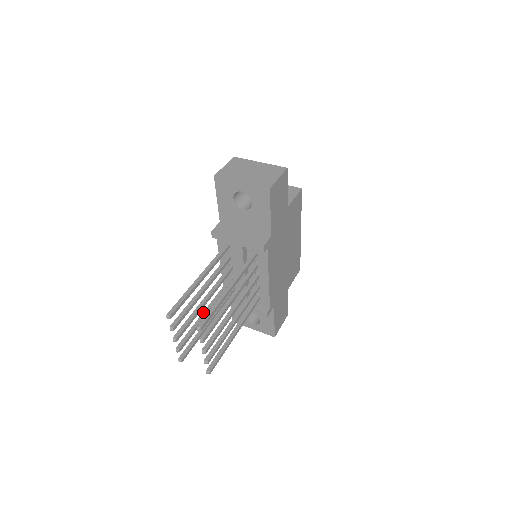
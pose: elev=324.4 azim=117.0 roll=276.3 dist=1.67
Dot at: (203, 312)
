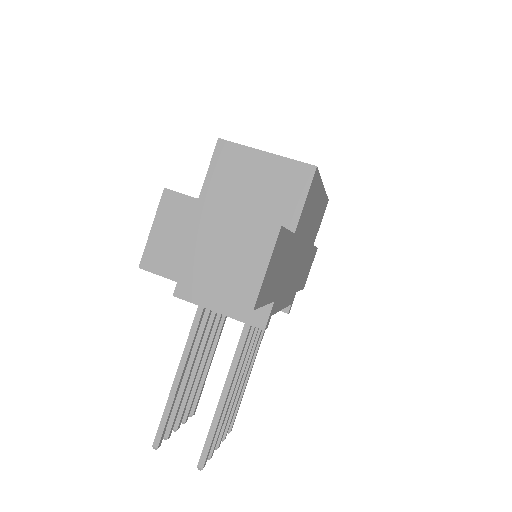
Dot at: occluded
